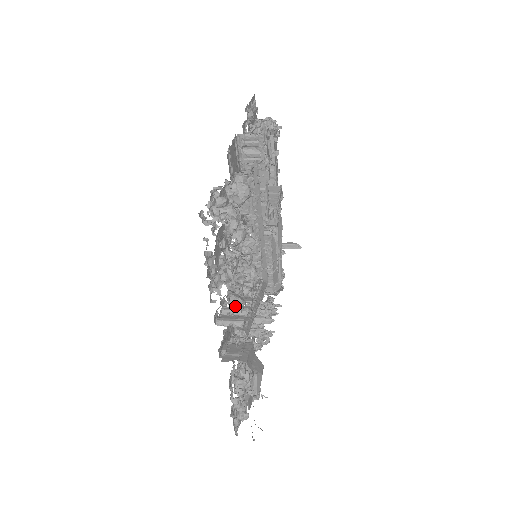
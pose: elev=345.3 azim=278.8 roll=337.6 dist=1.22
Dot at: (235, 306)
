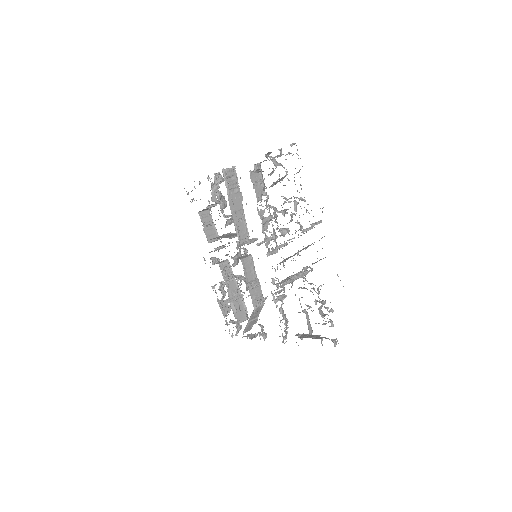
Dot at: occluded
